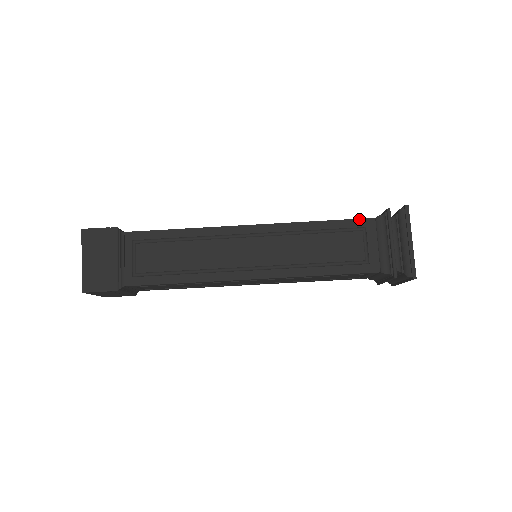
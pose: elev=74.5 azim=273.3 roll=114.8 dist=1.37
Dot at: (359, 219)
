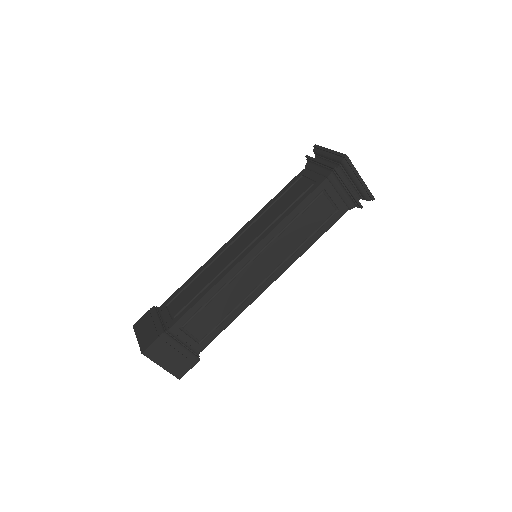
Dot at: (295, 177)
